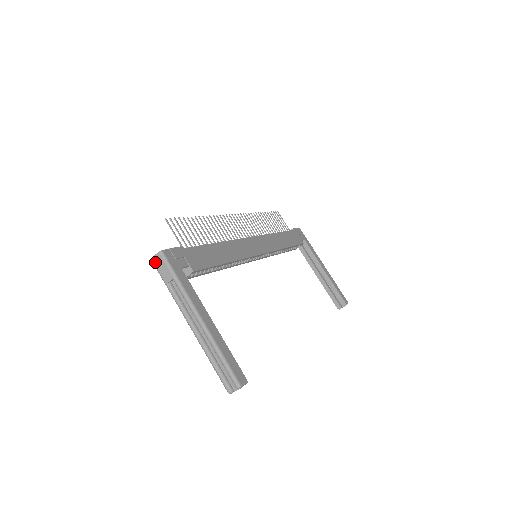
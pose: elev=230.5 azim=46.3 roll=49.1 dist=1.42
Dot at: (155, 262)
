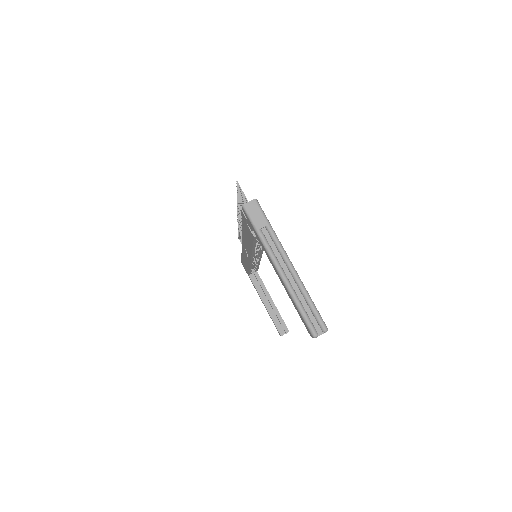
Dot at: (248, 208)
